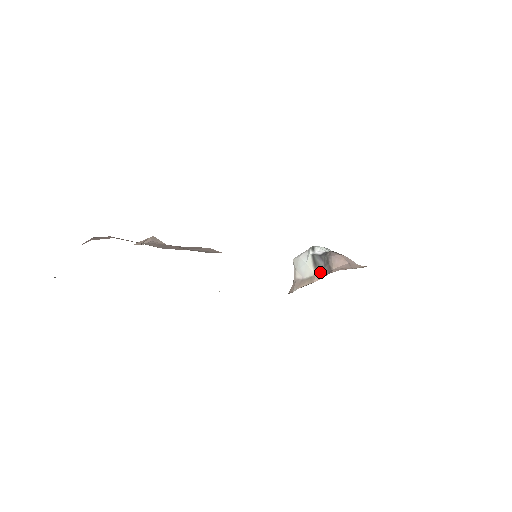
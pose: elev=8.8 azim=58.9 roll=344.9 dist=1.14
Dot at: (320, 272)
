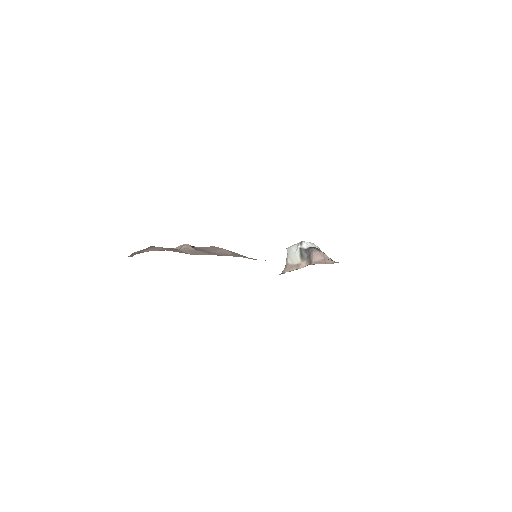
Dot at: (304, 262)
